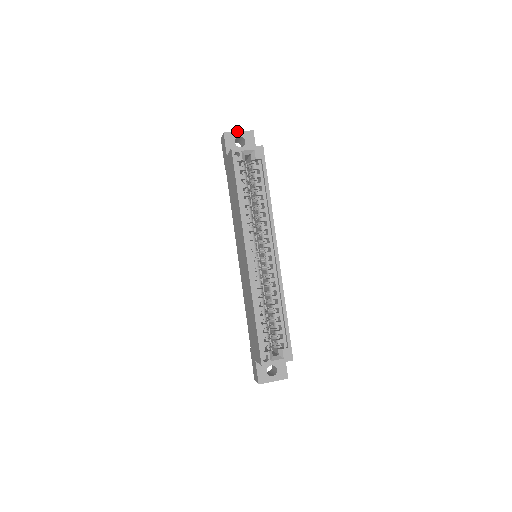
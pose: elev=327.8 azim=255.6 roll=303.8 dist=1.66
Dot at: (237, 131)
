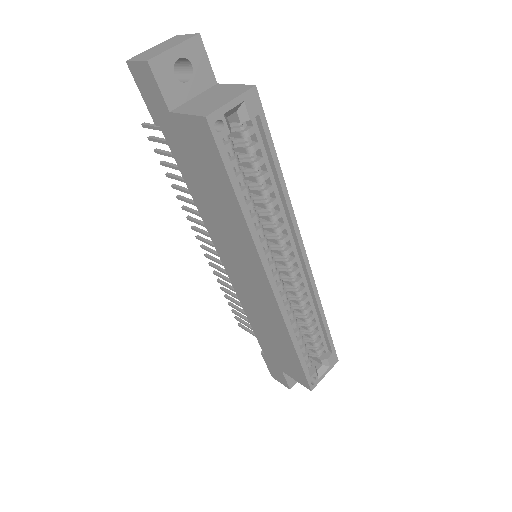
Dot at: (171, 47)
